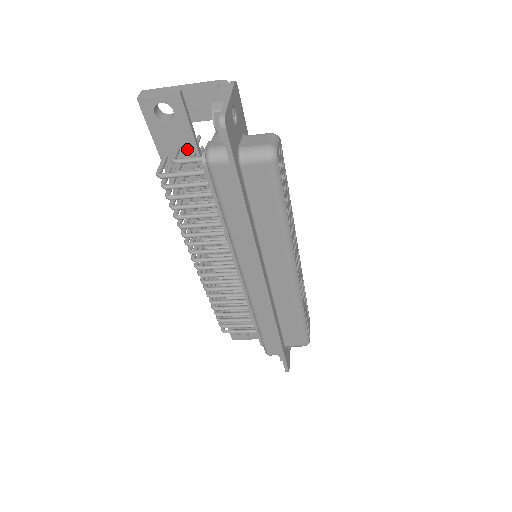
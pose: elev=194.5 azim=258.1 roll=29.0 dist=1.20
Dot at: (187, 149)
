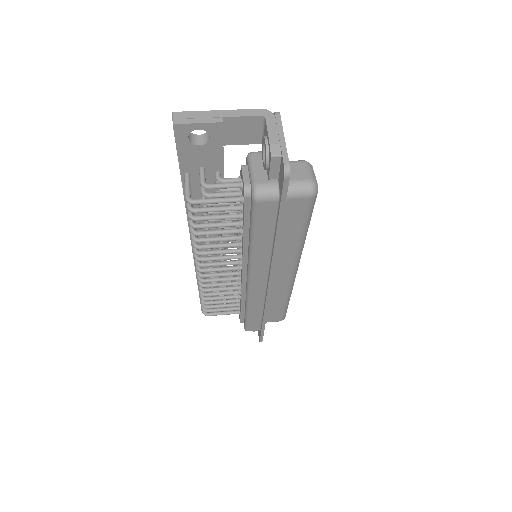
Dot at: (212, 169)
